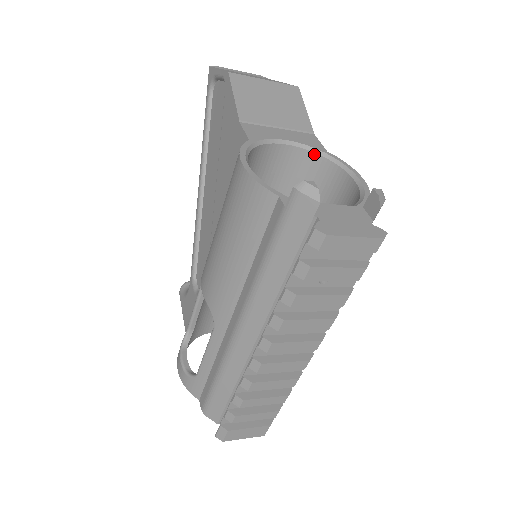
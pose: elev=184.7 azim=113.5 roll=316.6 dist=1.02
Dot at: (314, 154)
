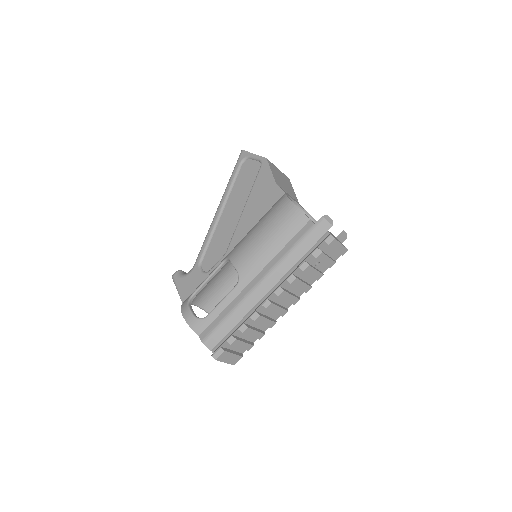
Dot at: (303, 212)
